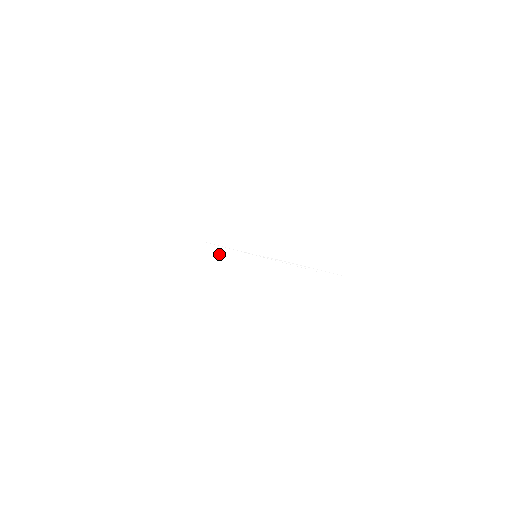
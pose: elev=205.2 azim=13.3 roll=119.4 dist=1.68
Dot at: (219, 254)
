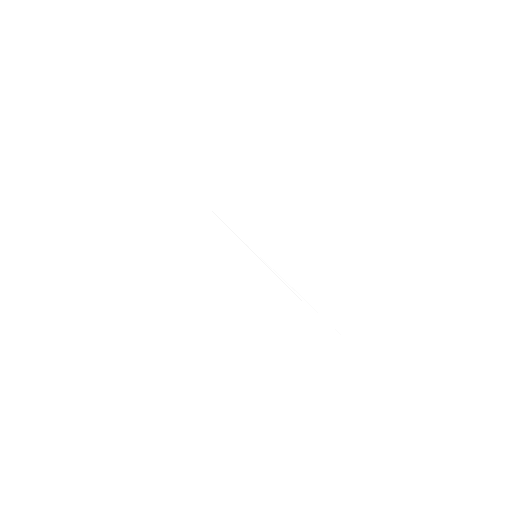
Dot at: (213, 228)
